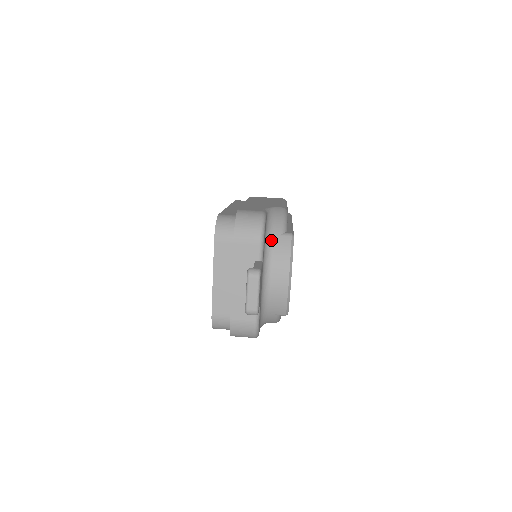
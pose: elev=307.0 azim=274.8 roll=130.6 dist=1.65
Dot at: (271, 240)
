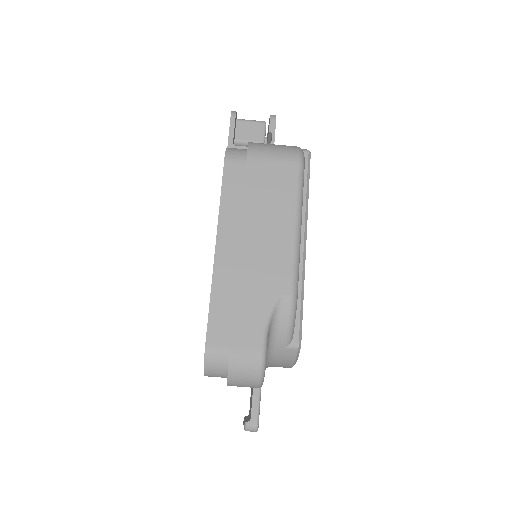
Dot at: (272, 353)
